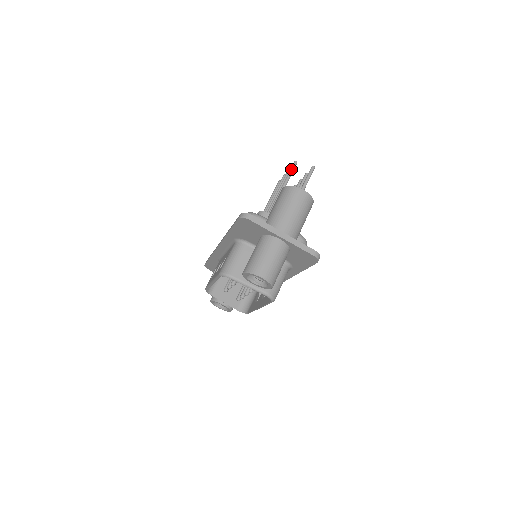
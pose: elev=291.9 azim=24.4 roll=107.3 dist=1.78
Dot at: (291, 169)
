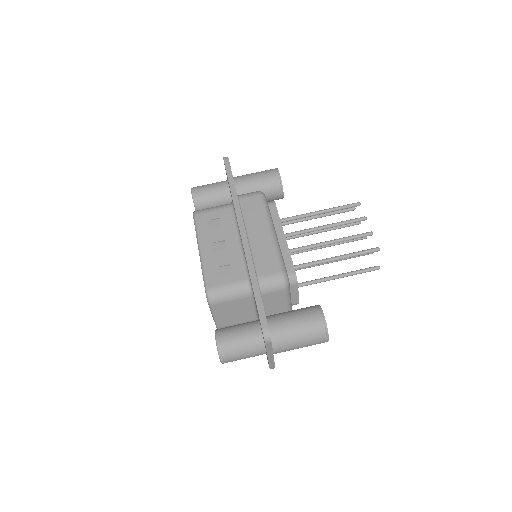
Dot at: (367, 253)
